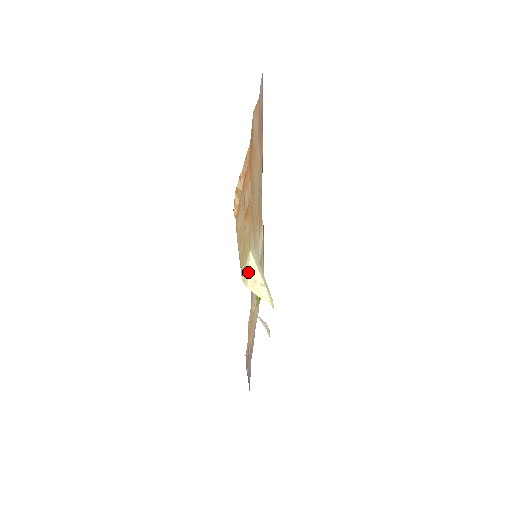
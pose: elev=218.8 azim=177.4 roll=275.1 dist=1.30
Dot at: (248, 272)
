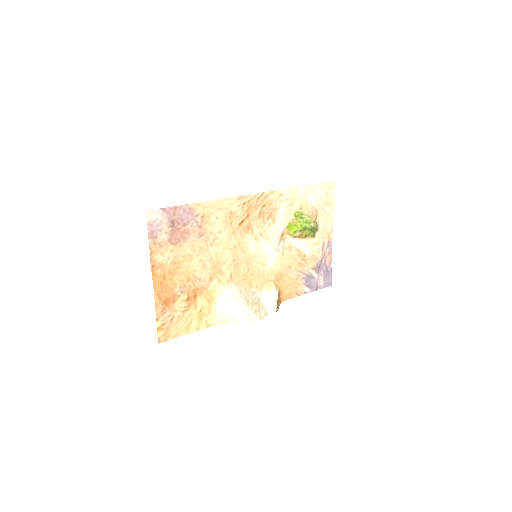
Dot at: (218, 316)
